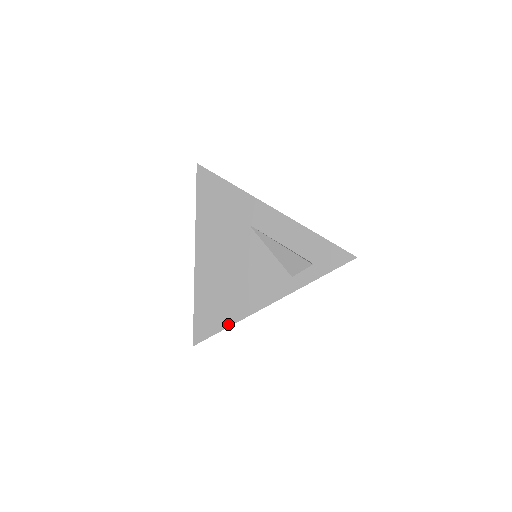
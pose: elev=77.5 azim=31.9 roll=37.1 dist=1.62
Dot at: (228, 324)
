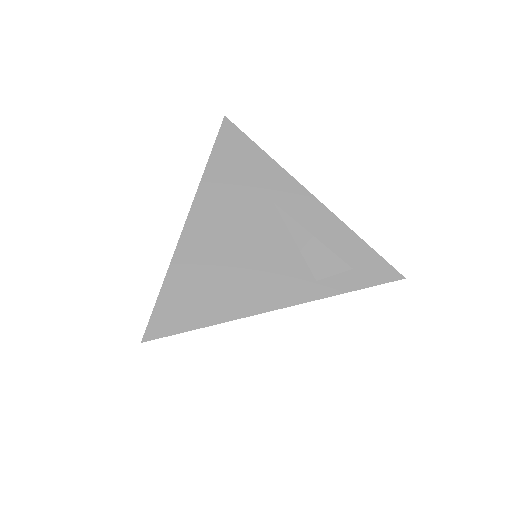
Dot at: (208, 322)
